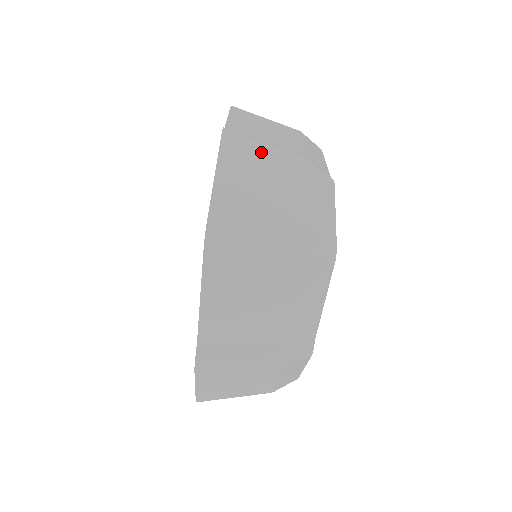
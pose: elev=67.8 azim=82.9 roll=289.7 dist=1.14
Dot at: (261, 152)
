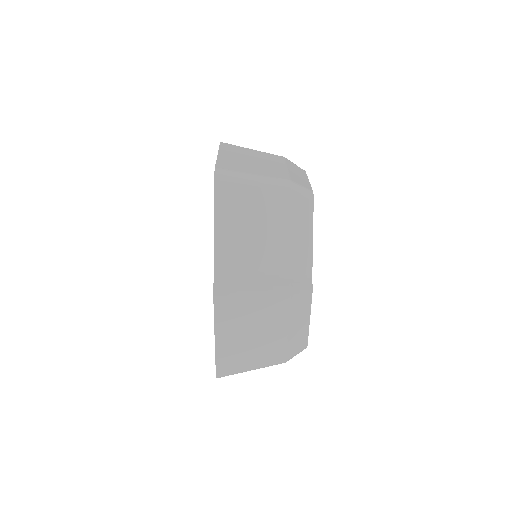
Dot at: (248, 304)
